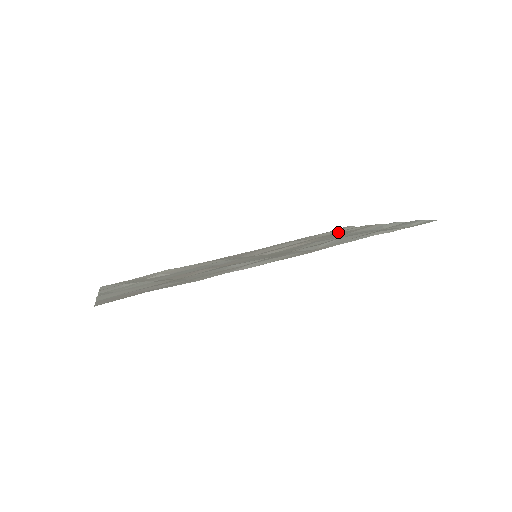
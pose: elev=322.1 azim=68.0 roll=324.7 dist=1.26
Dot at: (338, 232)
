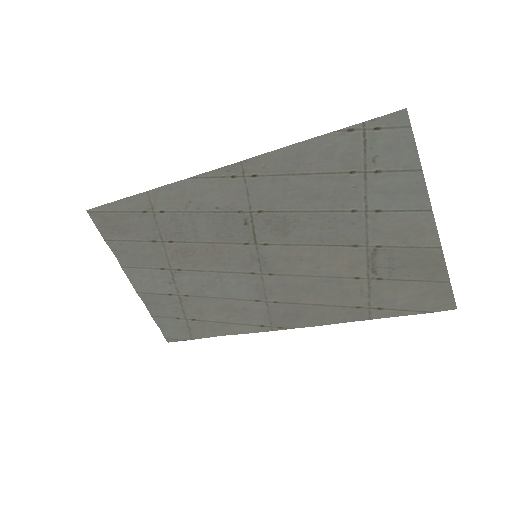
Dot at: (398, 271)
